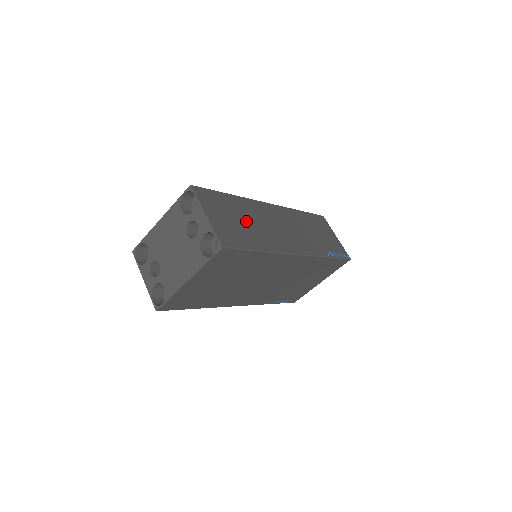
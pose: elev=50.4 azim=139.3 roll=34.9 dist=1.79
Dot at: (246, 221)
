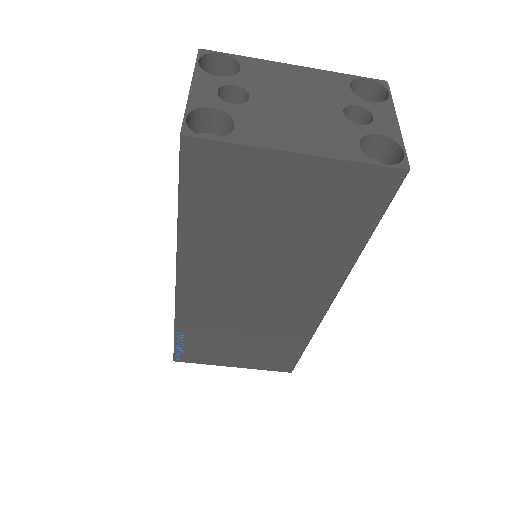
Dot at: occluded
